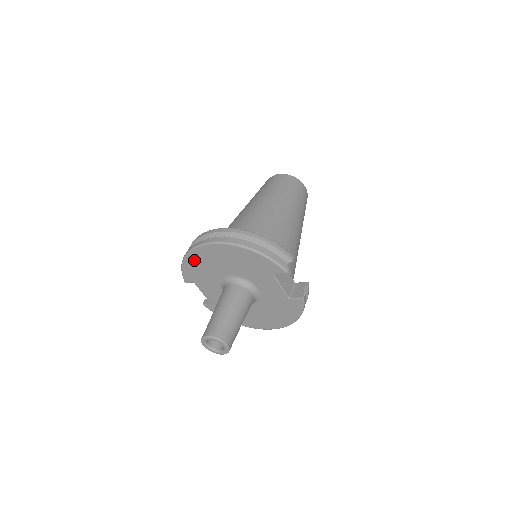
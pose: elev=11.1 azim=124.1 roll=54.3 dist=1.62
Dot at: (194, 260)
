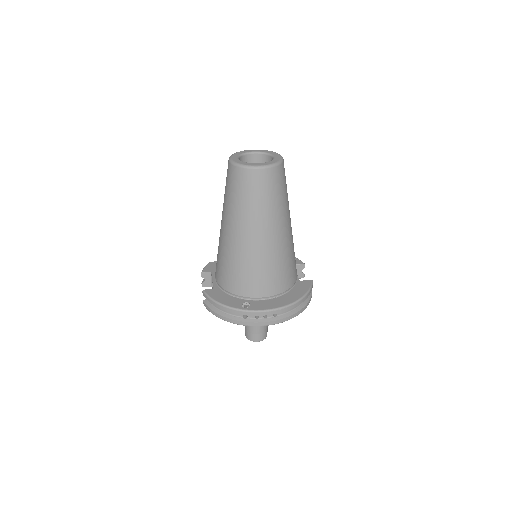
Dot at: occluded
